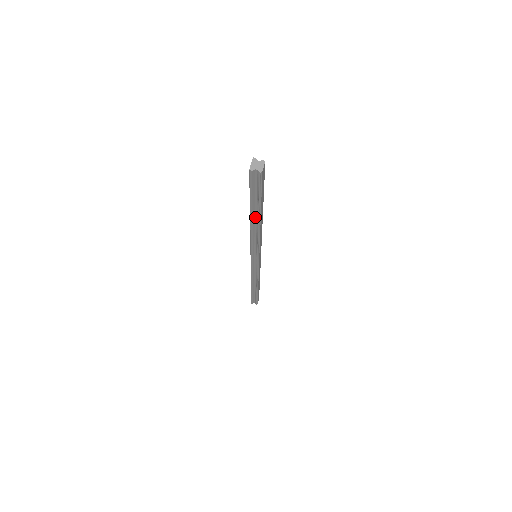
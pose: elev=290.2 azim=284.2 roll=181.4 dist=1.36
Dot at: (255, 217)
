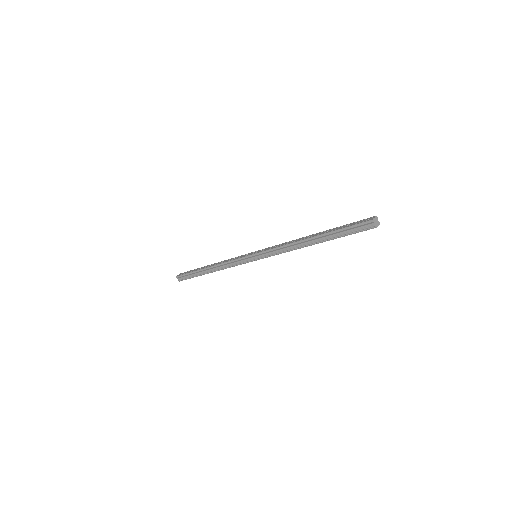
Dot at: (315, 240)
